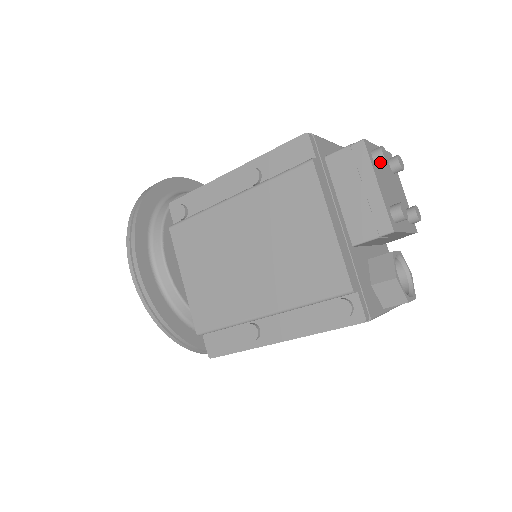
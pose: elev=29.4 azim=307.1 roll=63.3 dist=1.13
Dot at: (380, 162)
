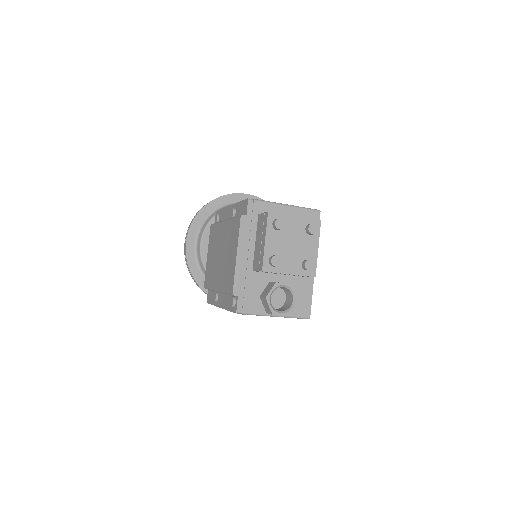
Dot at: (275, 228)
